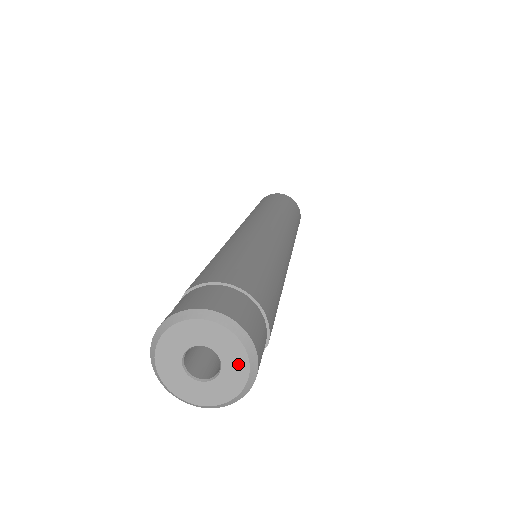
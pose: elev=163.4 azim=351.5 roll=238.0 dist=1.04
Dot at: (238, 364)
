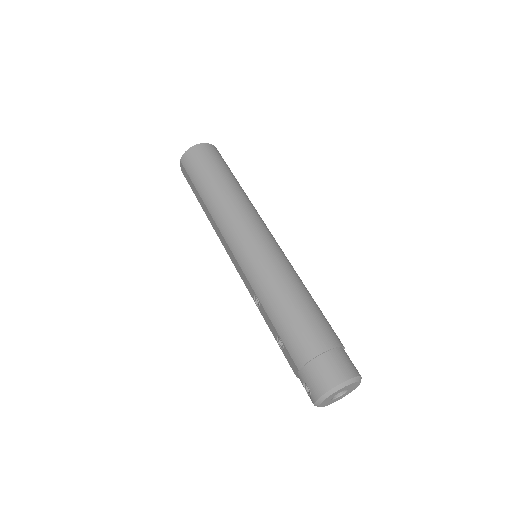
Dot at: (355, 385)
